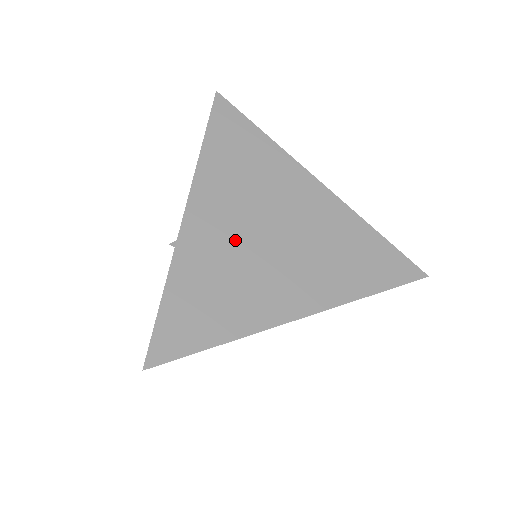
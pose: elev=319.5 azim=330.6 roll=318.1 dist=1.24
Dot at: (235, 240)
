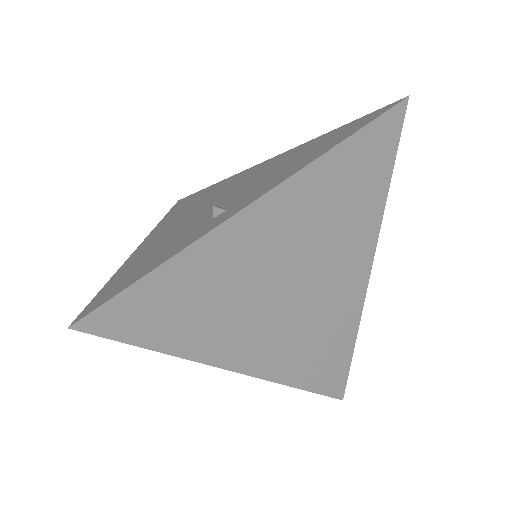
Dot at: (286, 325)
